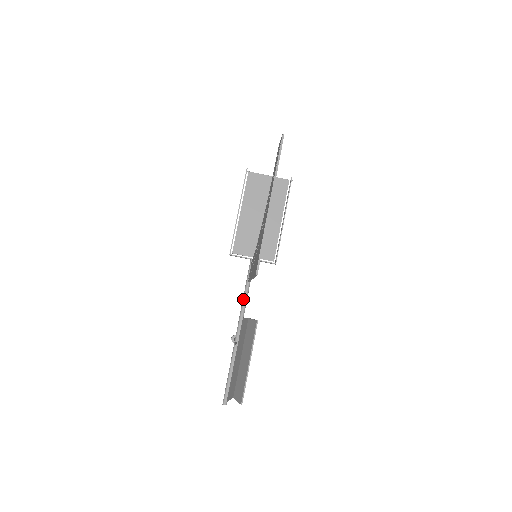
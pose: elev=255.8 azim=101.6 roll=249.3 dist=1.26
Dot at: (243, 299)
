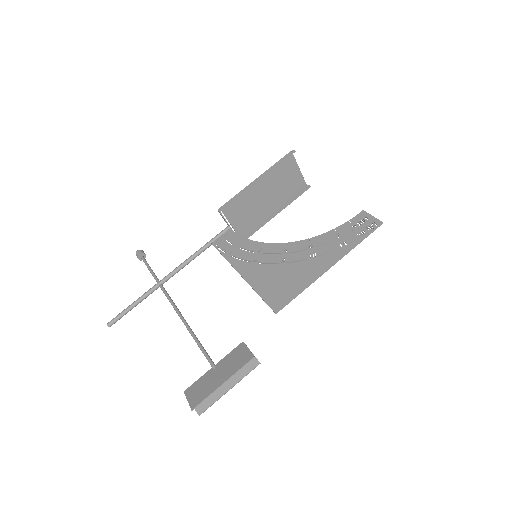
Dot at: (196, 254)
